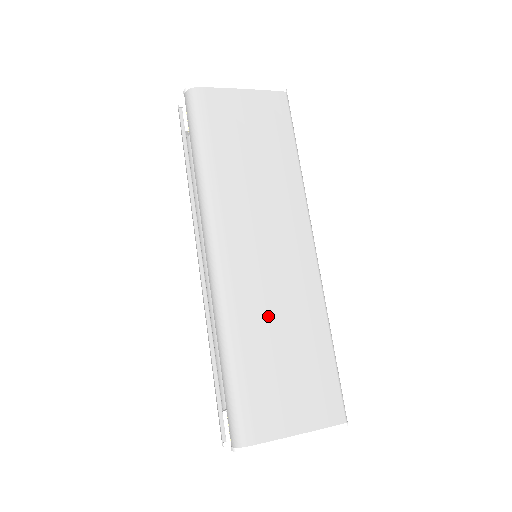
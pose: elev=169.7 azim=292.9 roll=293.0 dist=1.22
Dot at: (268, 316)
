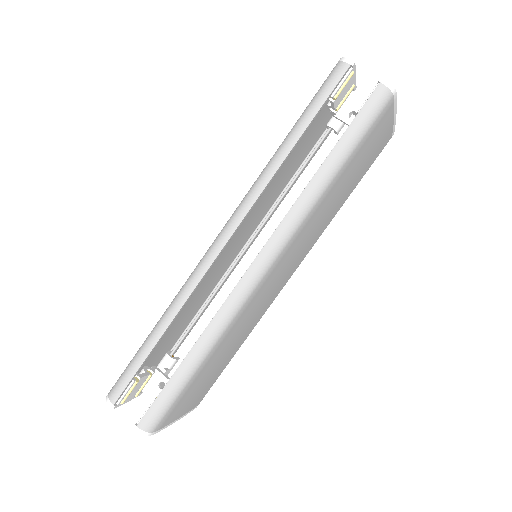
Dot at: (239, 331)
